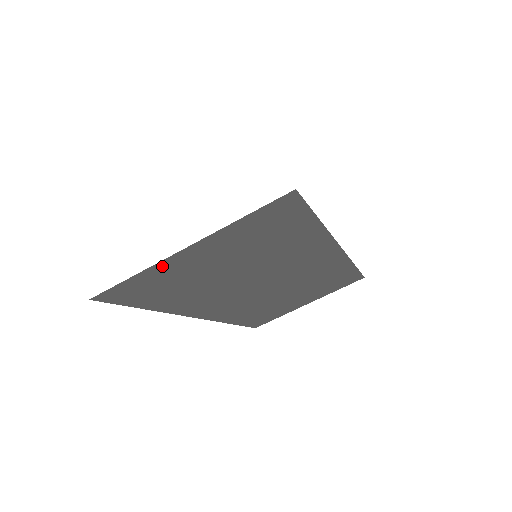
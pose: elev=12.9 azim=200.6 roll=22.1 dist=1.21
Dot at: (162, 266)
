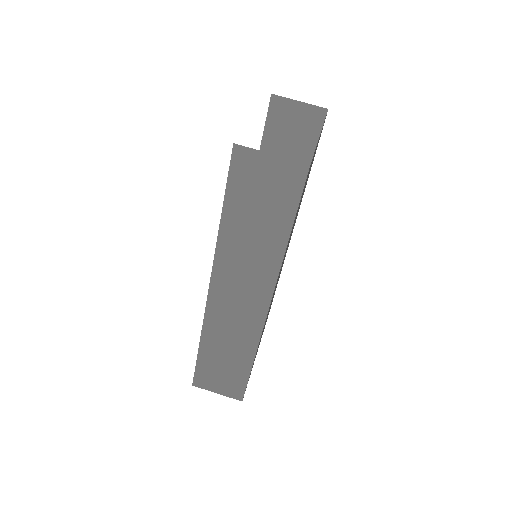
Dot at: occluded
